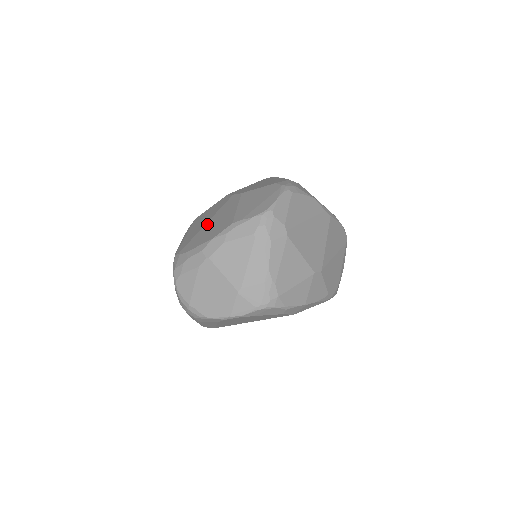
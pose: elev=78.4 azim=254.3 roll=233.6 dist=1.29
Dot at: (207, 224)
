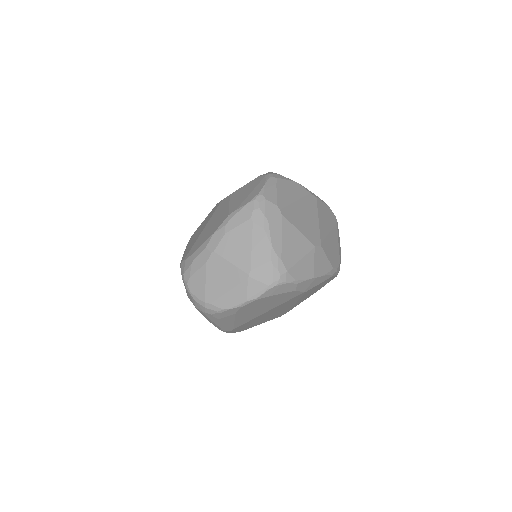
Dot at: (204, 229)
